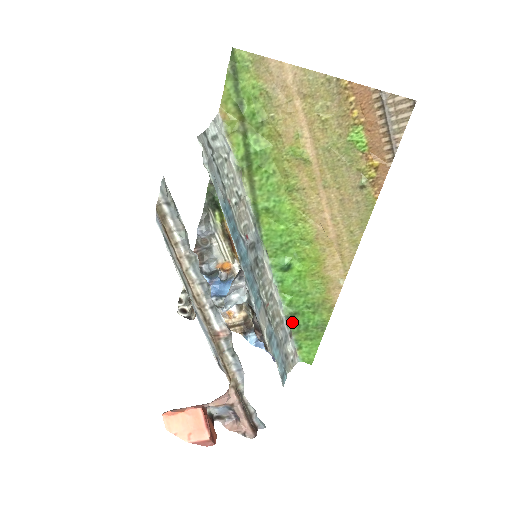
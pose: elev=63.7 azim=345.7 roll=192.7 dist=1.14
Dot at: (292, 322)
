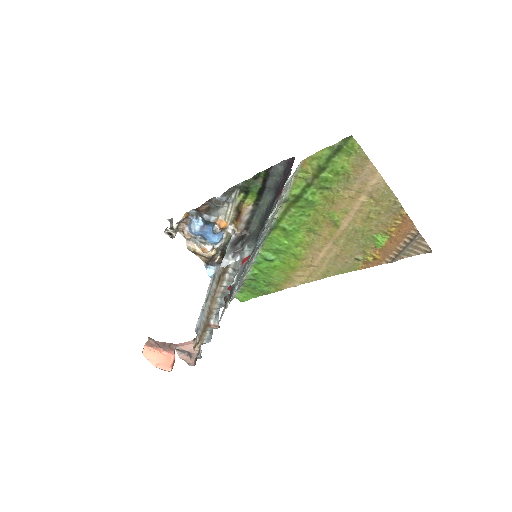
Dot at: (247, 281)
